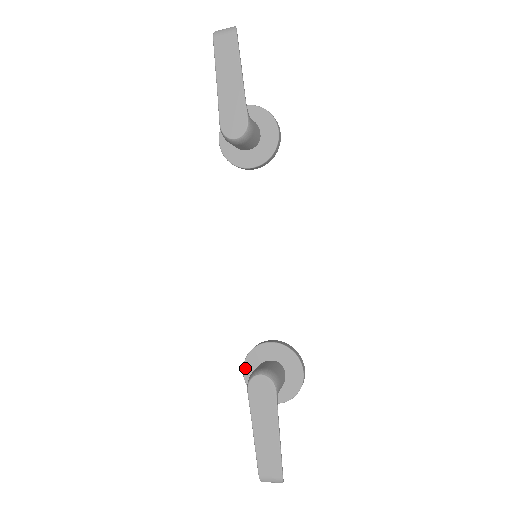
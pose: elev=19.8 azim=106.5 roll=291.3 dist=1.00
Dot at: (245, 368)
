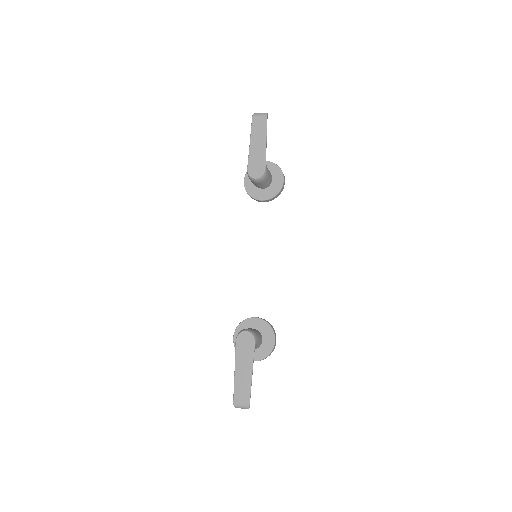
Dot at: (235, 334)
